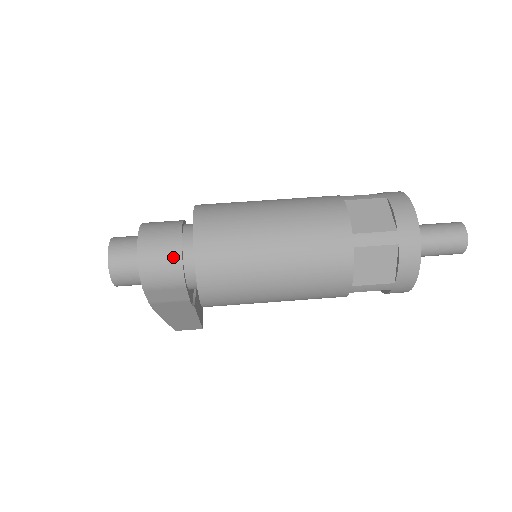
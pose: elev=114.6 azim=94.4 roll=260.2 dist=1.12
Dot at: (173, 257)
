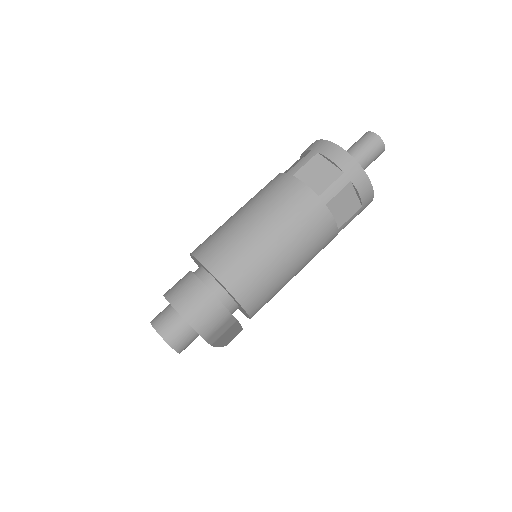
Dot at: (212, 304)
